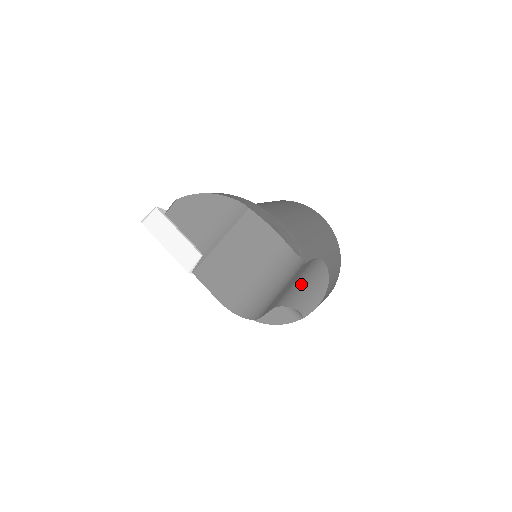
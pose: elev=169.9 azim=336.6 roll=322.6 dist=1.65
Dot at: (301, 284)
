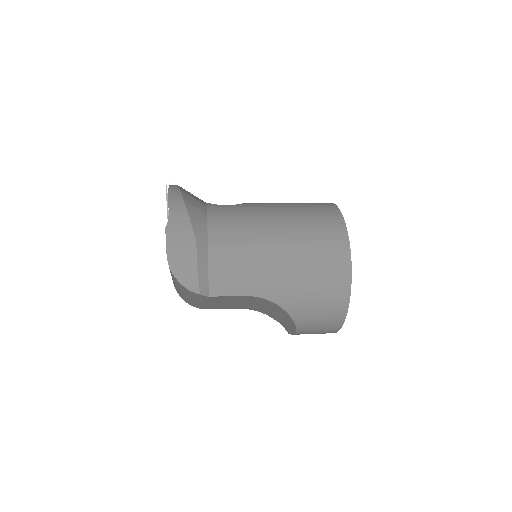
Dot at: (264, 306)
